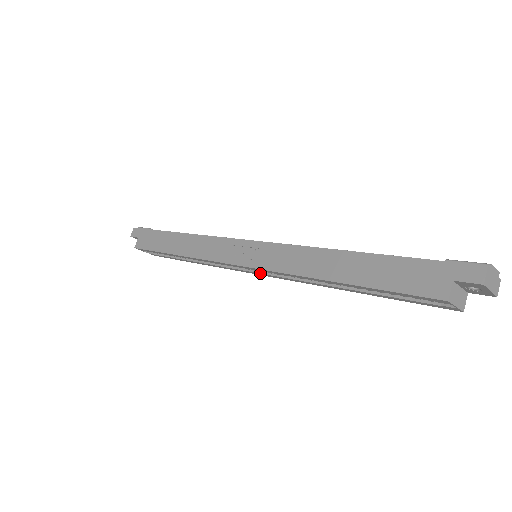
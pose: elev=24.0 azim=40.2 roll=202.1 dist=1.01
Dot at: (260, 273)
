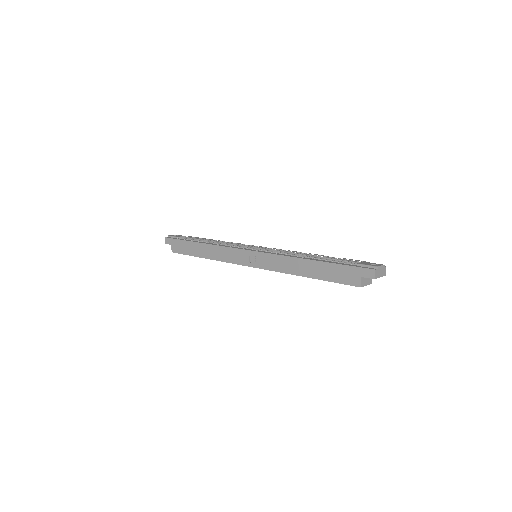
Dot at: occluded
